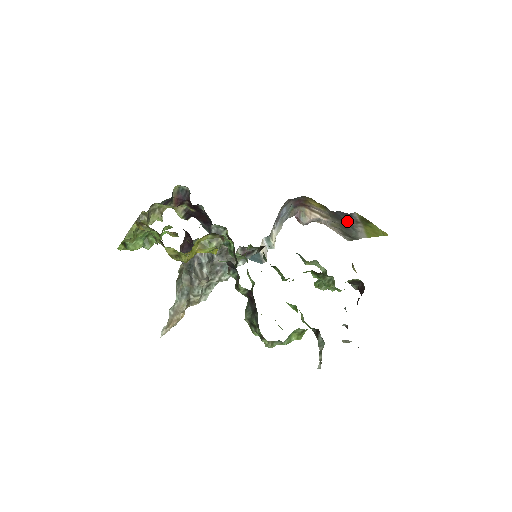
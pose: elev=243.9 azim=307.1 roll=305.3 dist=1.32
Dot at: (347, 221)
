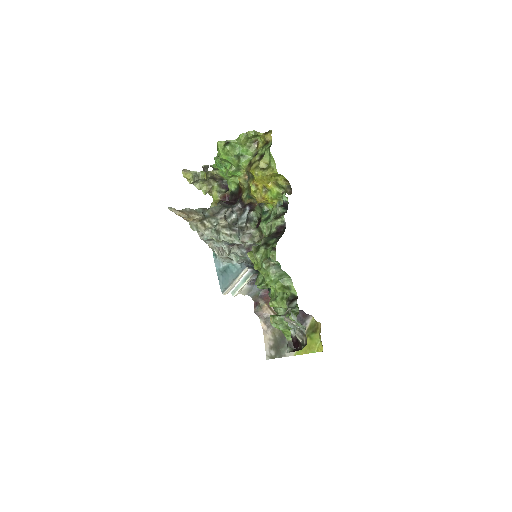
Dot at: occluded
